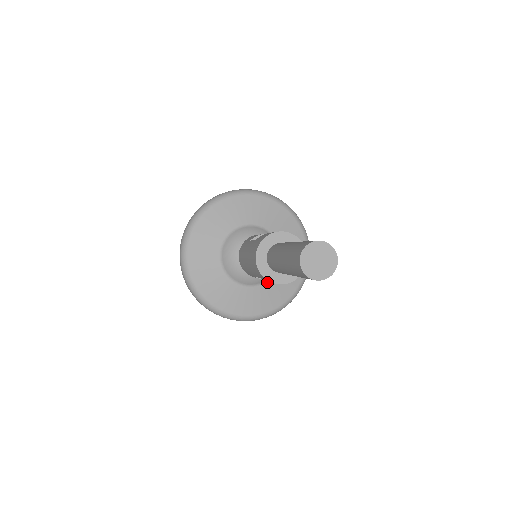
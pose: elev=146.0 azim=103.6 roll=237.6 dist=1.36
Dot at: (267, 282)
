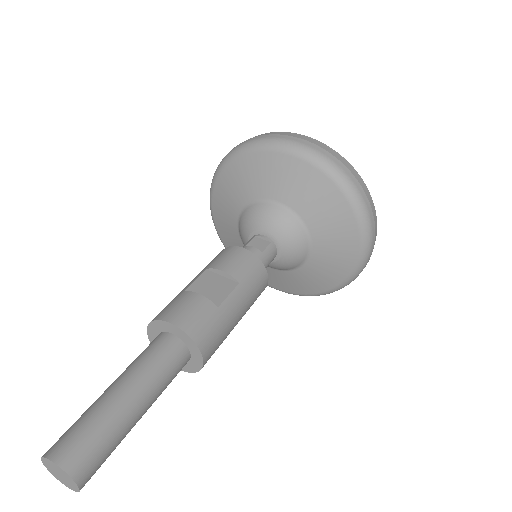
Dot at: (286, 271)
